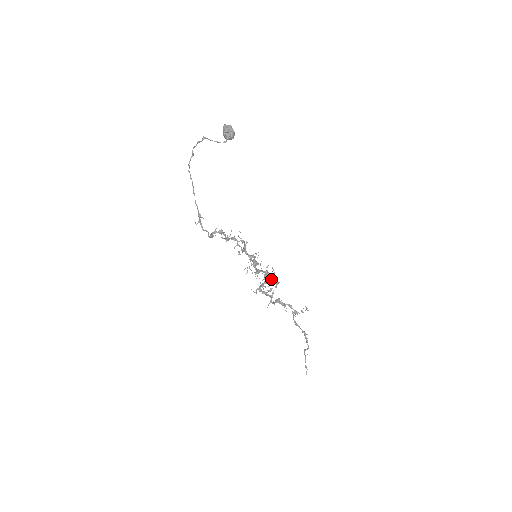
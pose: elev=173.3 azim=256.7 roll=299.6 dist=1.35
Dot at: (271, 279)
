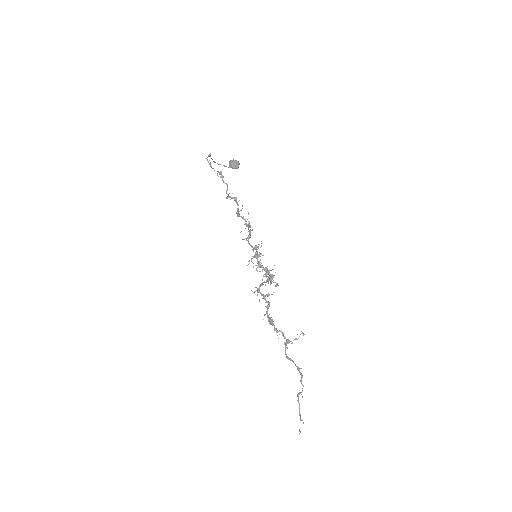
Dot at: occluded
